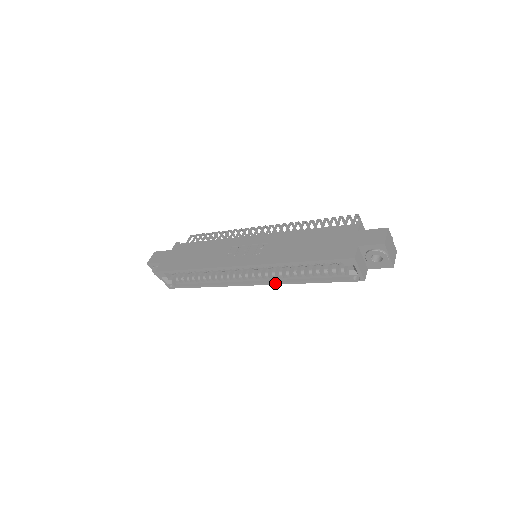
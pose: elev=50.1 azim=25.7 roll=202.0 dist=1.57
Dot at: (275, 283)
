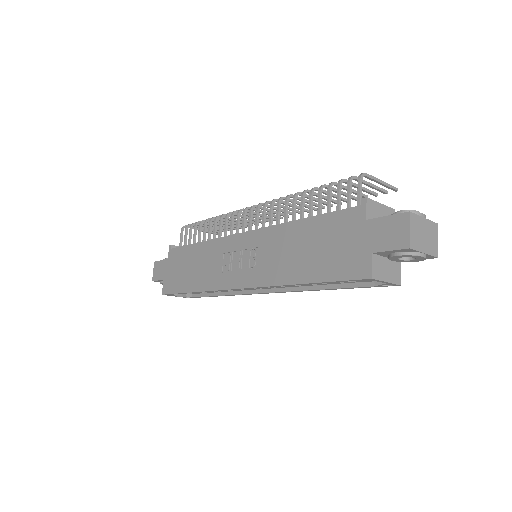
Dot at: occluded
